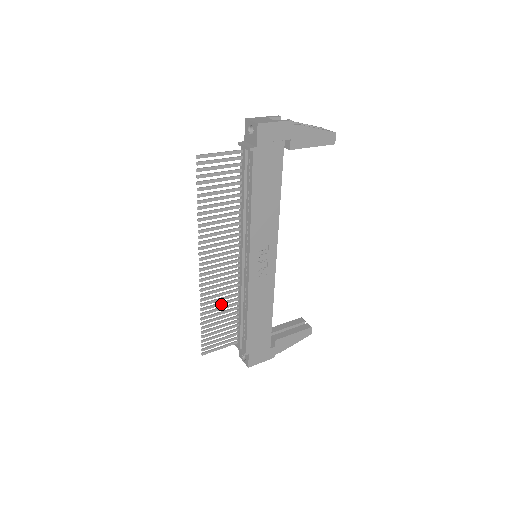
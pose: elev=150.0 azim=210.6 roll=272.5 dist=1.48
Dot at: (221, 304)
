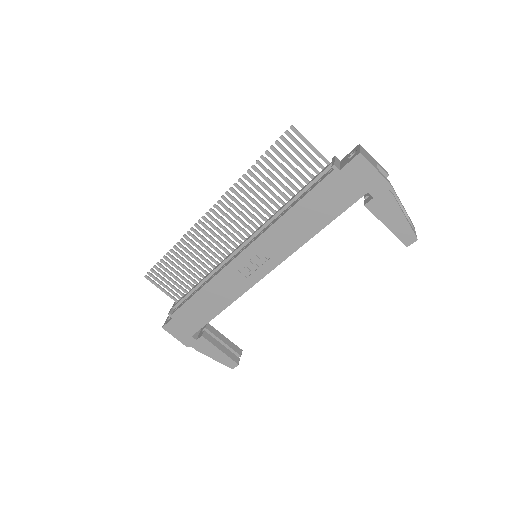
Dot at: (195, 258)
